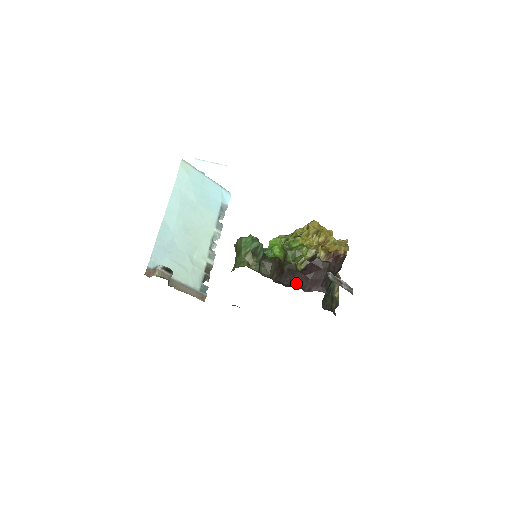
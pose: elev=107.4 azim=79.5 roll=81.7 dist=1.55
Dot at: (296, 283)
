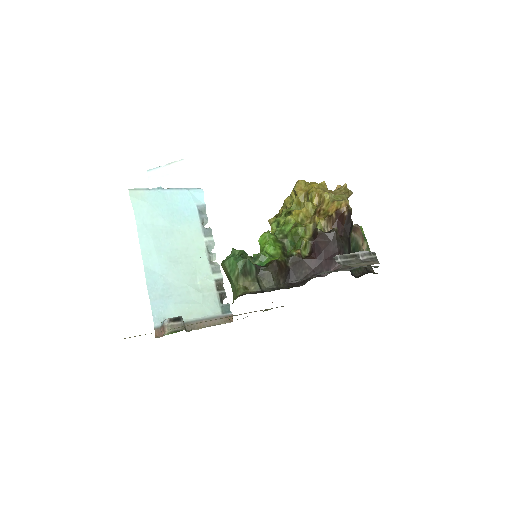
Dot at: (309, 274)
